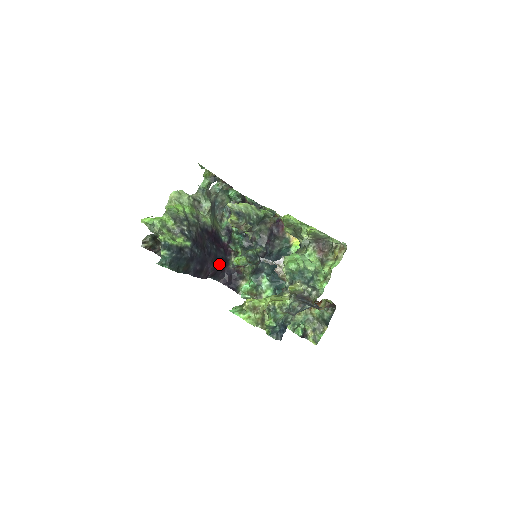
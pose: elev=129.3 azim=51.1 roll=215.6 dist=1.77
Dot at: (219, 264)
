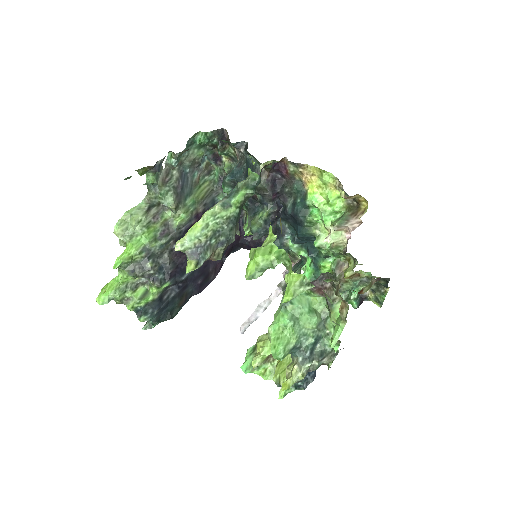
Dot at: occluded
